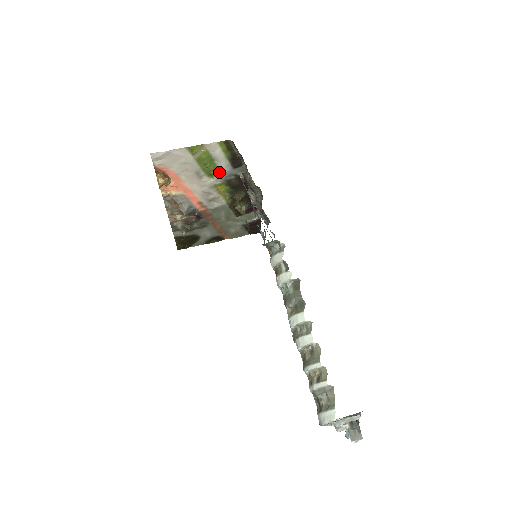
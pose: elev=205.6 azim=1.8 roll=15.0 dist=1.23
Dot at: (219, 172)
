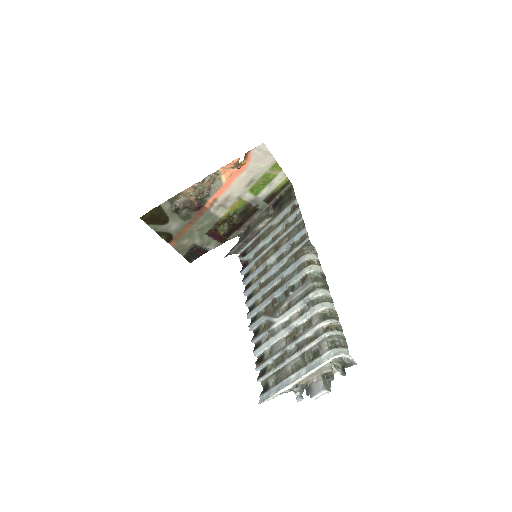
Dot at: (256, 194)
